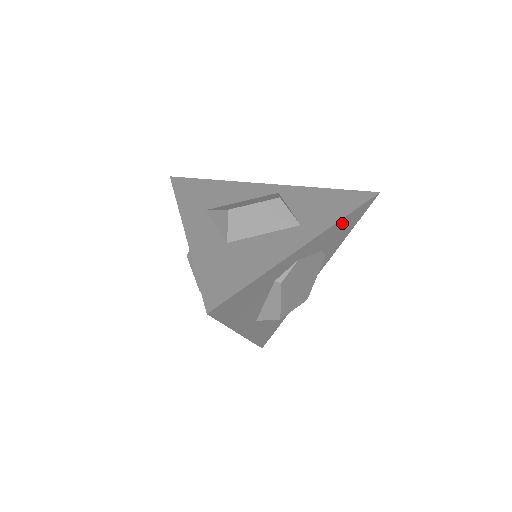
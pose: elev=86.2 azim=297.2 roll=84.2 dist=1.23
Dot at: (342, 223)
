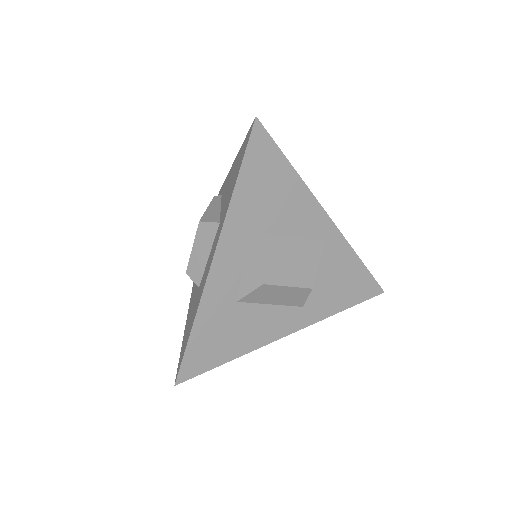
Dot at: occluded
